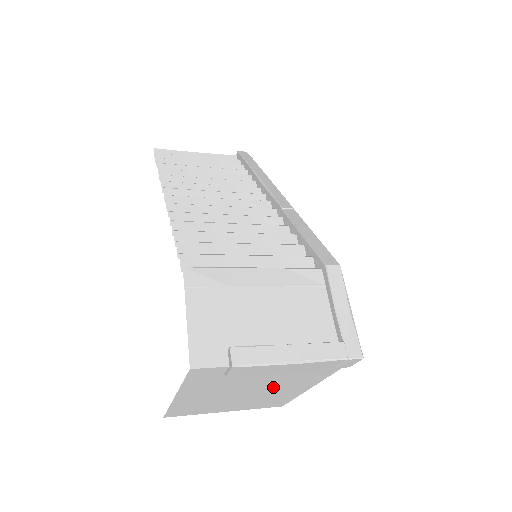
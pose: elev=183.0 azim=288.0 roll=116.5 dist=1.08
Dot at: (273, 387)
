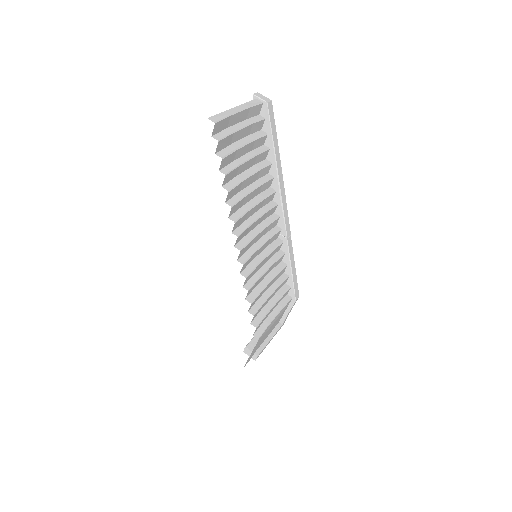
Dot at: occluded
